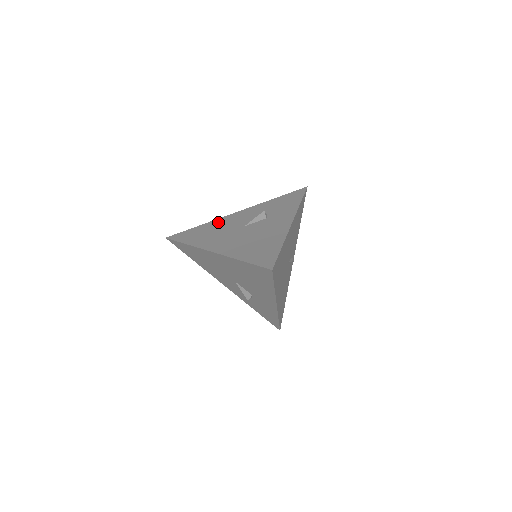
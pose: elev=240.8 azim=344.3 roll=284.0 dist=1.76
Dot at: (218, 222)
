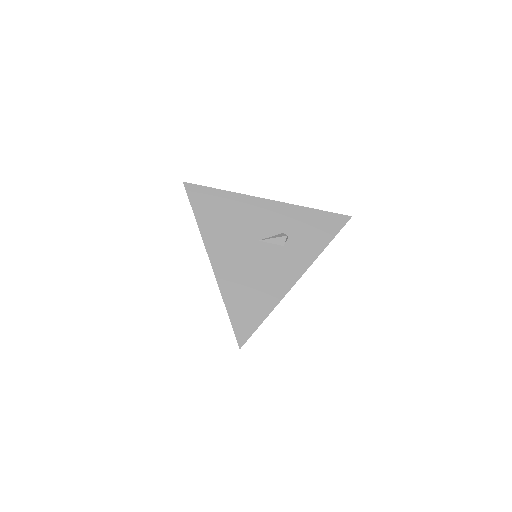
Dot at: (242, 203)
